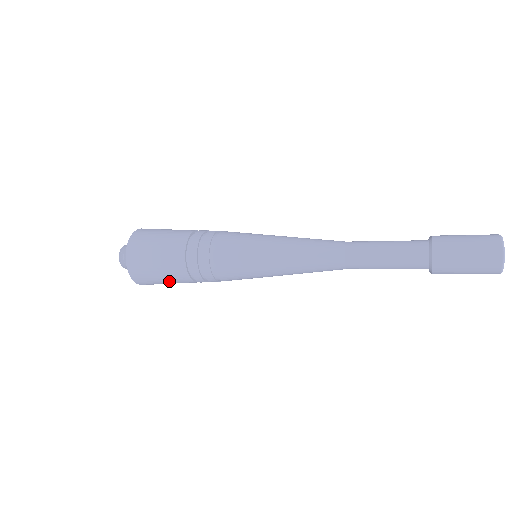
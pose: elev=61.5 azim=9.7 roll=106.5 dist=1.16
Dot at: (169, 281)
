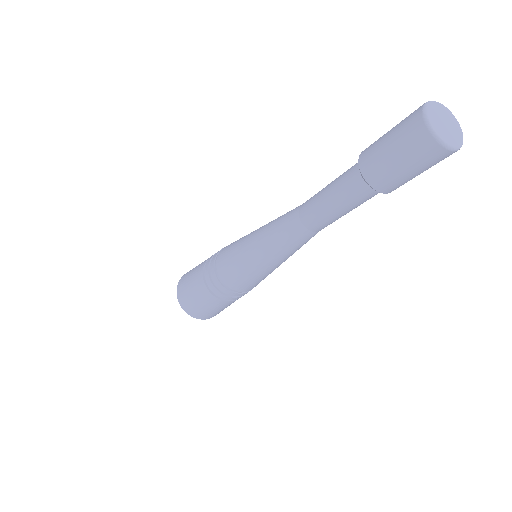
Dot at: (227, 306)
